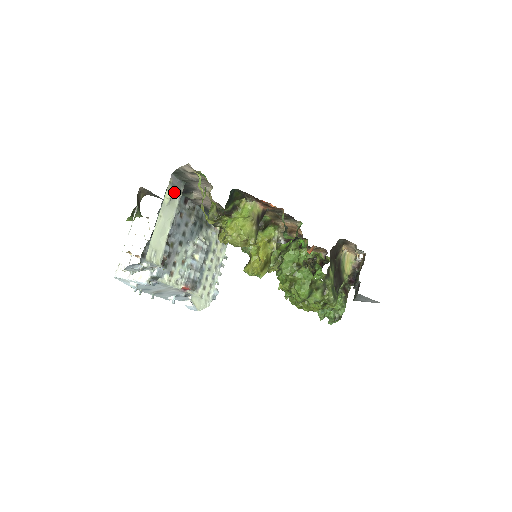
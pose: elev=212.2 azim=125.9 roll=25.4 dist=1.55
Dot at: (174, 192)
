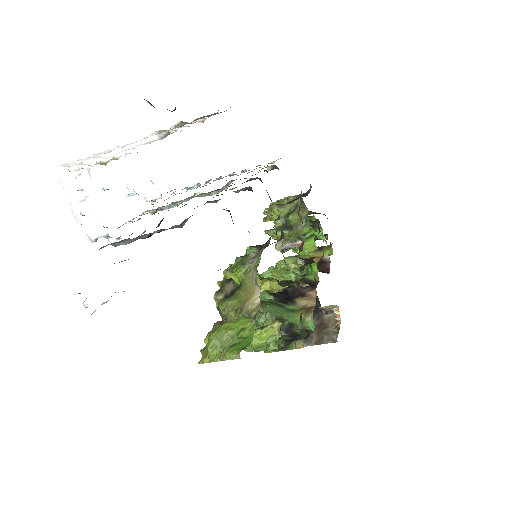
Dot at: occluded
